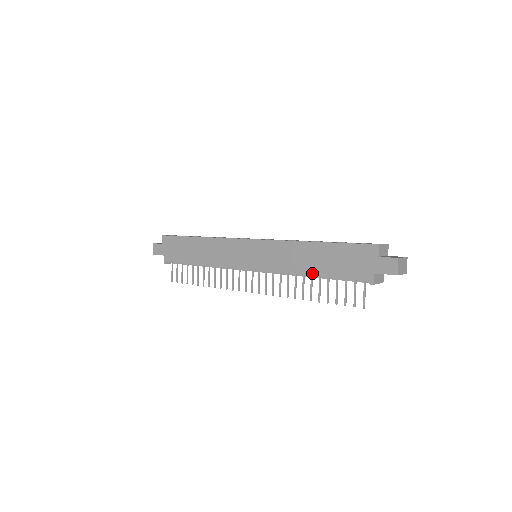
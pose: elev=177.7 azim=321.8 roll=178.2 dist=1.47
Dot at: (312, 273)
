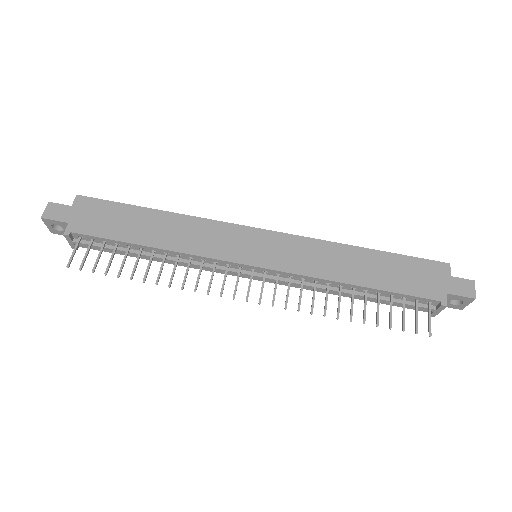
Dot at: (360, 283)
